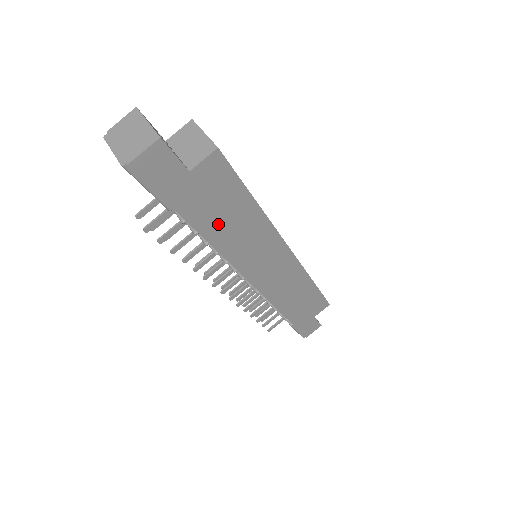
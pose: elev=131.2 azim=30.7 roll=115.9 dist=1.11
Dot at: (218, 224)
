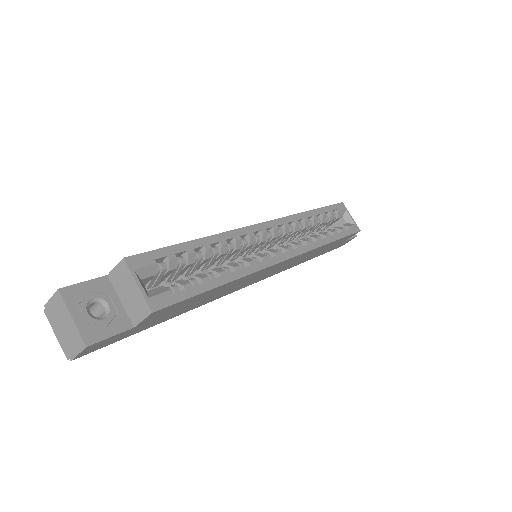
Dot at: (191, 306)
